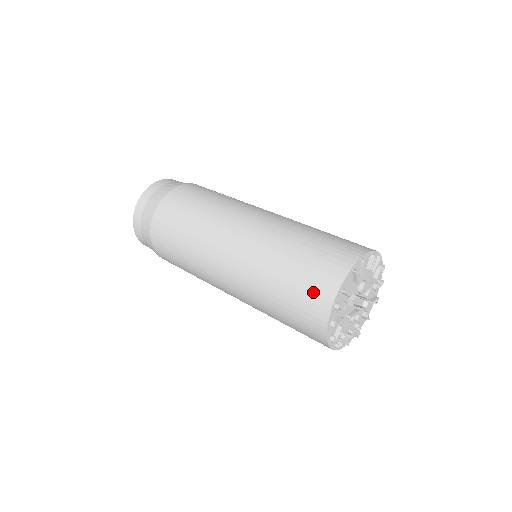
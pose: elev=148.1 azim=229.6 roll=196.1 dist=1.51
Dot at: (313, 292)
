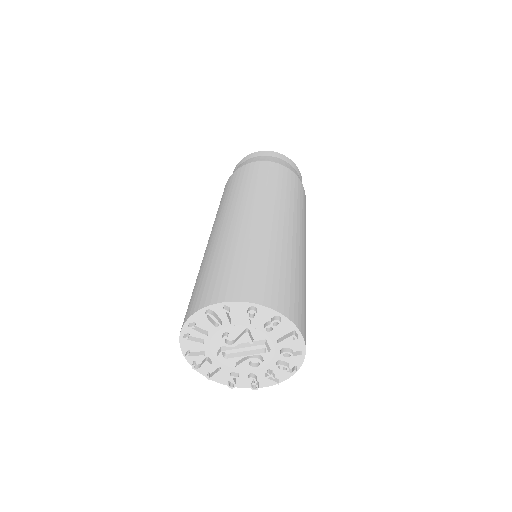
Dot at: occluded
